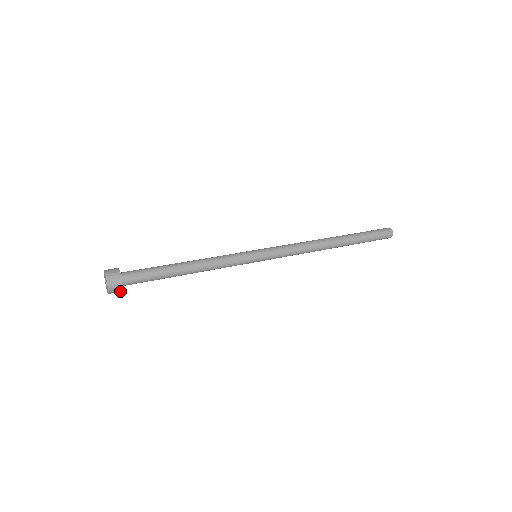
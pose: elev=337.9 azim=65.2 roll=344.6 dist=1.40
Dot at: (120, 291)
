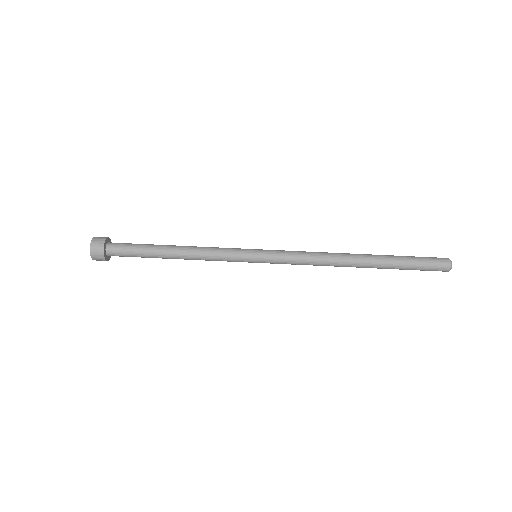
Dot at: (108, 257)
